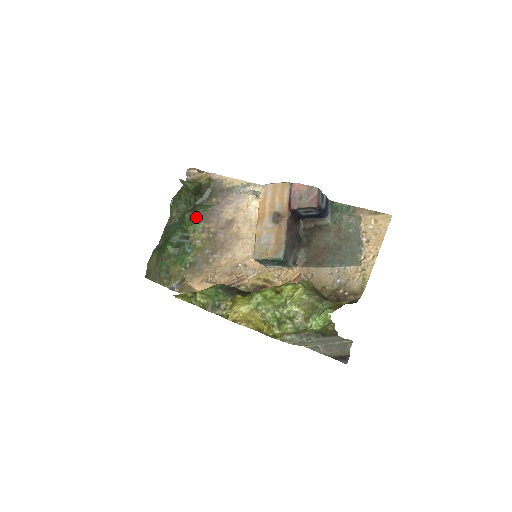
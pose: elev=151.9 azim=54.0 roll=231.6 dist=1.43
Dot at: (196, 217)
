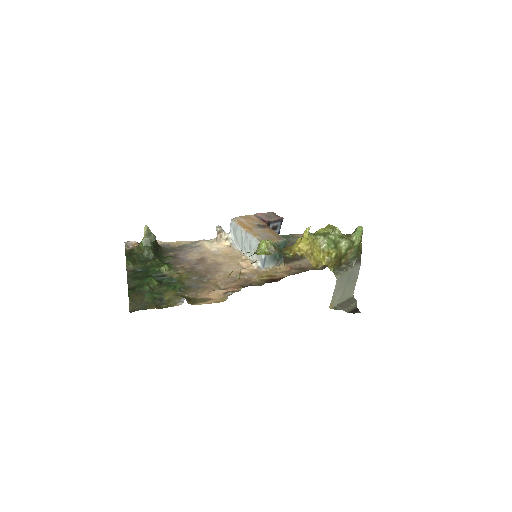
Dot at: (162, 263)
